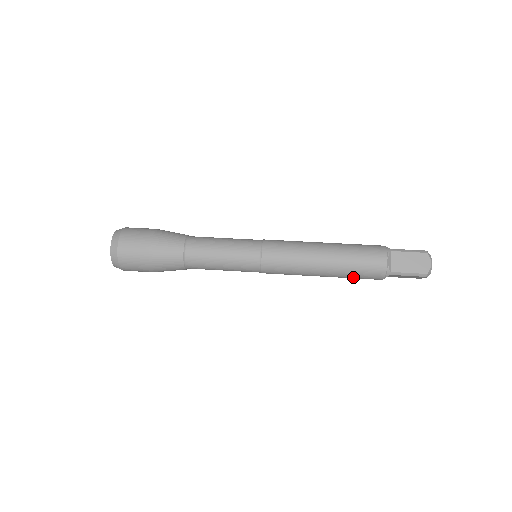
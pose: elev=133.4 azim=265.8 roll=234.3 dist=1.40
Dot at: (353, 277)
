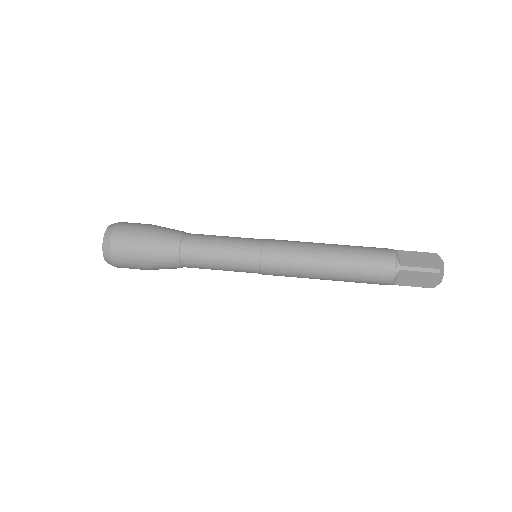
Dot at: (361, 274)
